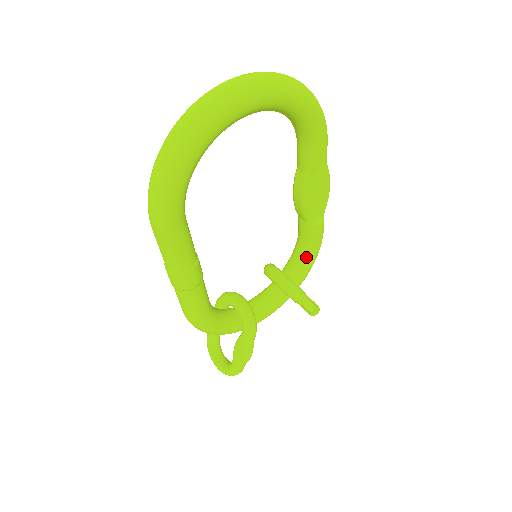
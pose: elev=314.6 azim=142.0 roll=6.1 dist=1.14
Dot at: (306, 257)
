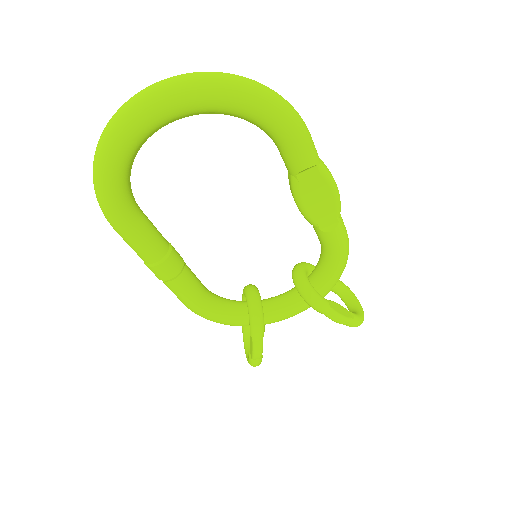
Dot at: (327, 264)
